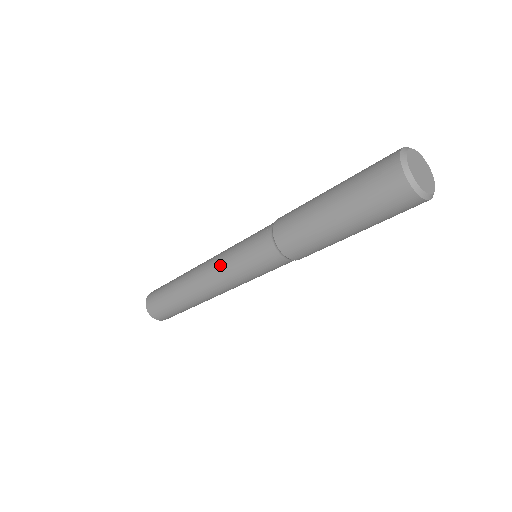
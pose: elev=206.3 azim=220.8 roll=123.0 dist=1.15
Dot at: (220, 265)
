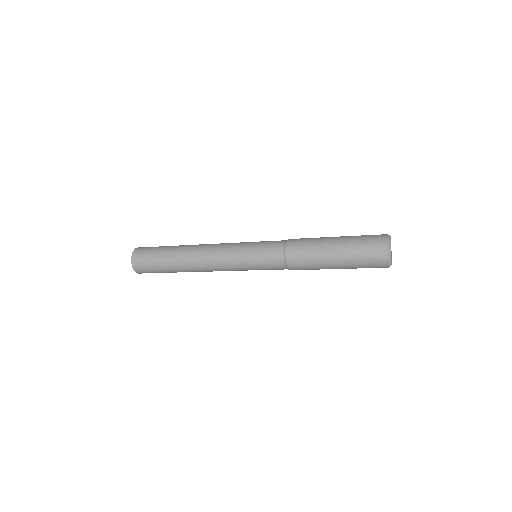
Dot at: (231, 267)
